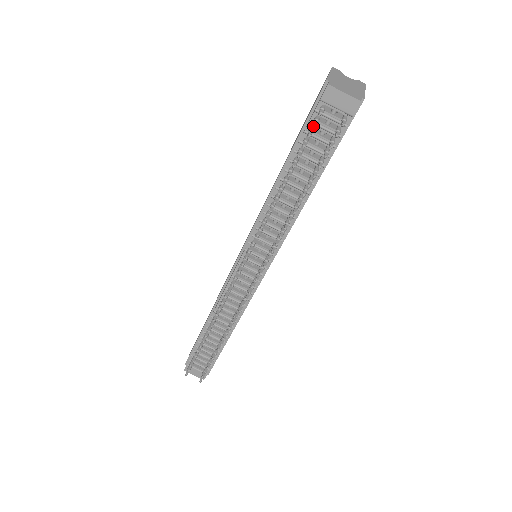
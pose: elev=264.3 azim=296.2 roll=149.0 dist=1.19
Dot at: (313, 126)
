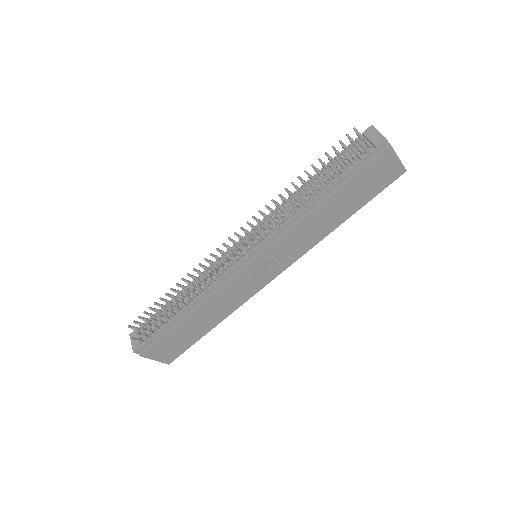
Dot at: occluded
